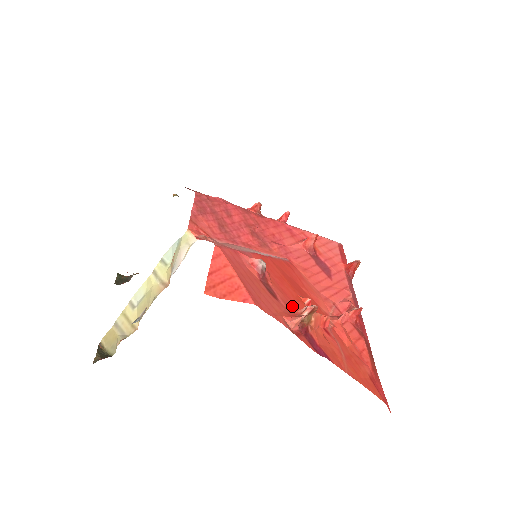
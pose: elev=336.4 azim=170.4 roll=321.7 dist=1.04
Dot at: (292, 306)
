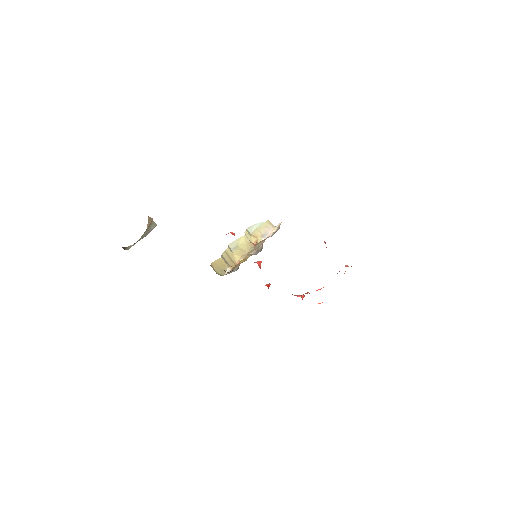
Dot at: occluded
